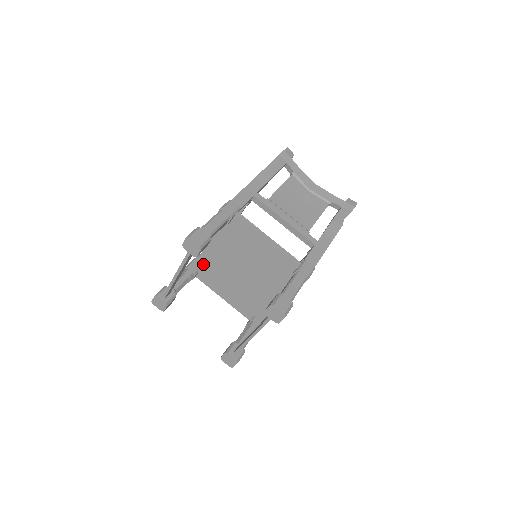
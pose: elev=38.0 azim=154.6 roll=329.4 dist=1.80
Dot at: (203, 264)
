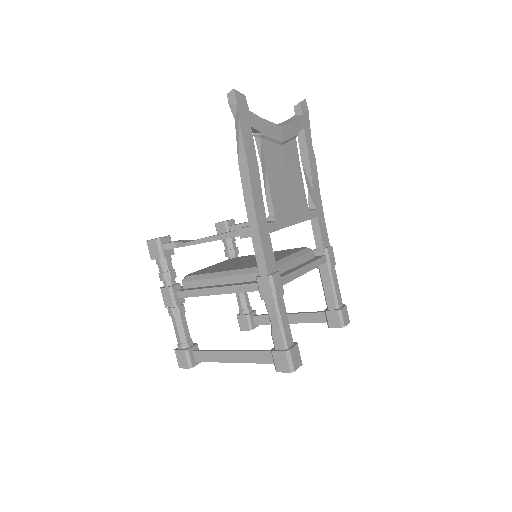
Dot at: occluded
